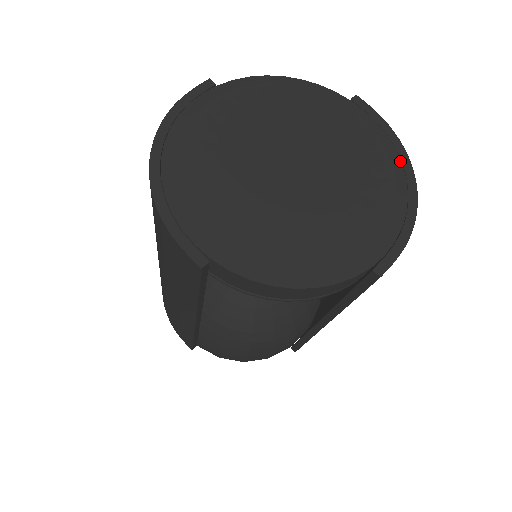
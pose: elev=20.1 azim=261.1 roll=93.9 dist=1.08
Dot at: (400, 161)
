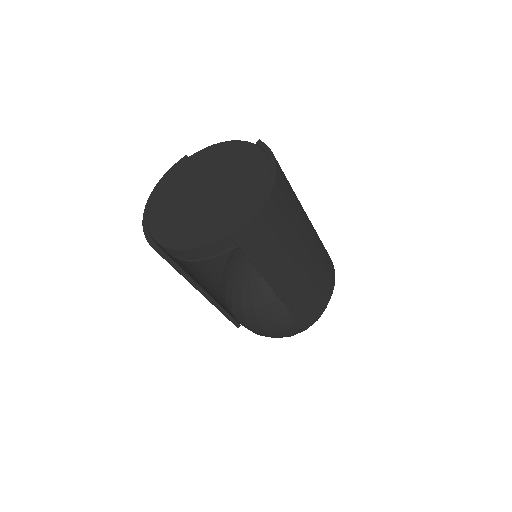
Dot at: (270, 171)
